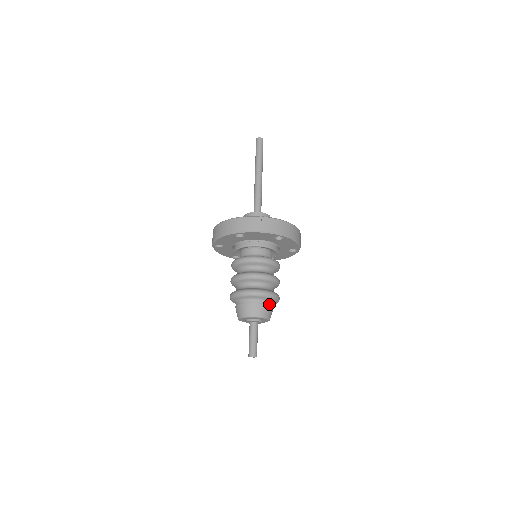
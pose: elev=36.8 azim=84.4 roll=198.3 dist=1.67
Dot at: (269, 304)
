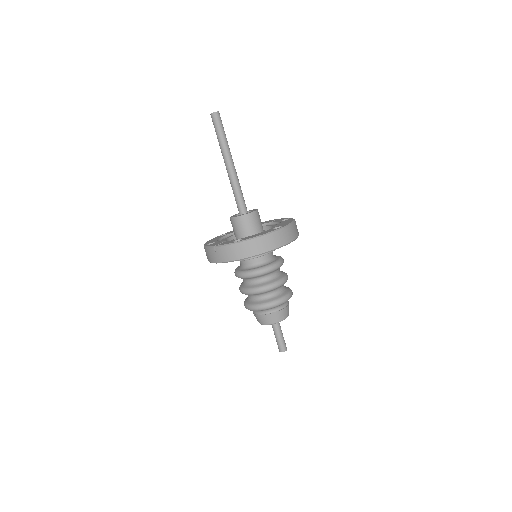
Dot at: (271, 311)
